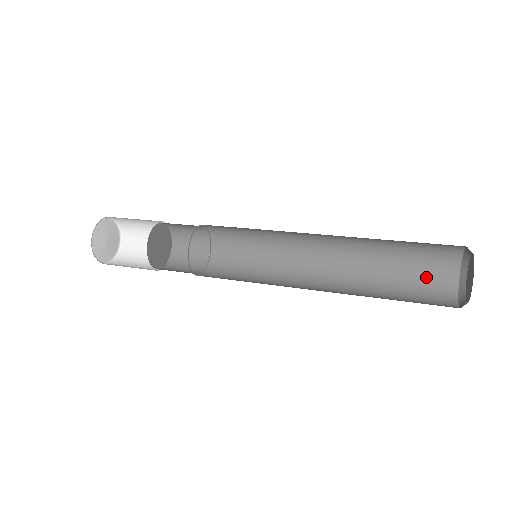
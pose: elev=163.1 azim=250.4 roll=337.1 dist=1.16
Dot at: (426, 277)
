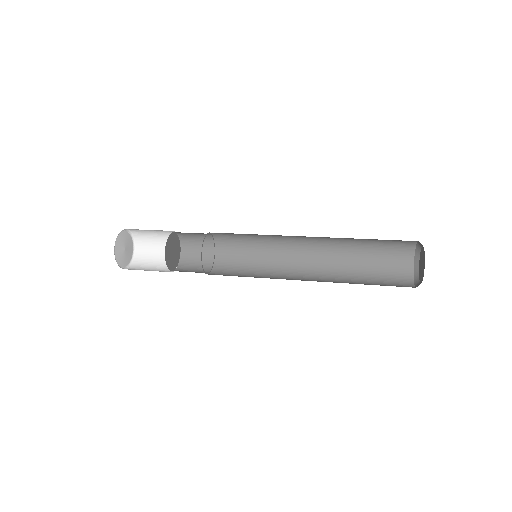
Dot at: (389, 268)
